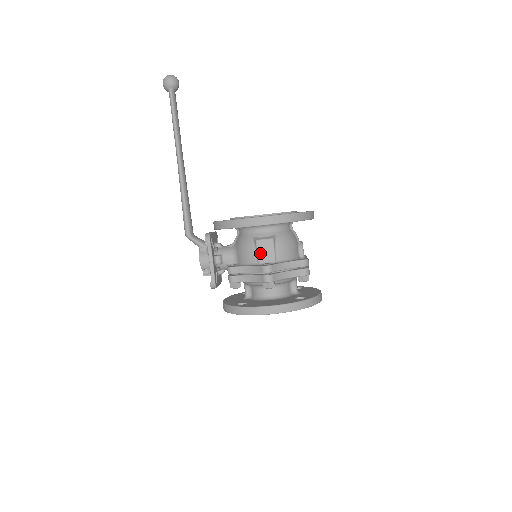
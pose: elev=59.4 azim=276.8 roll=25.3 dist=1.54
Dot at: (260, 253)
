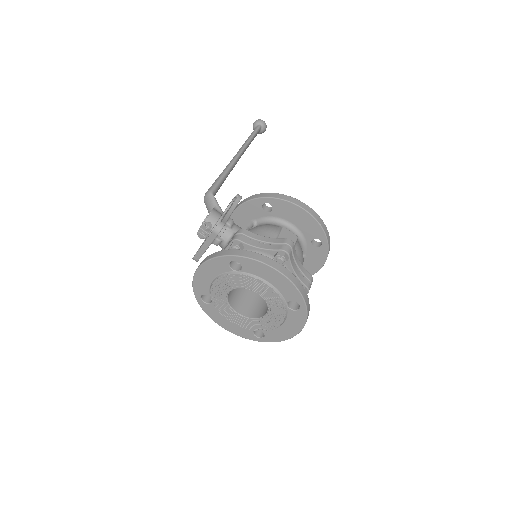
Dot at: (282, 236)
